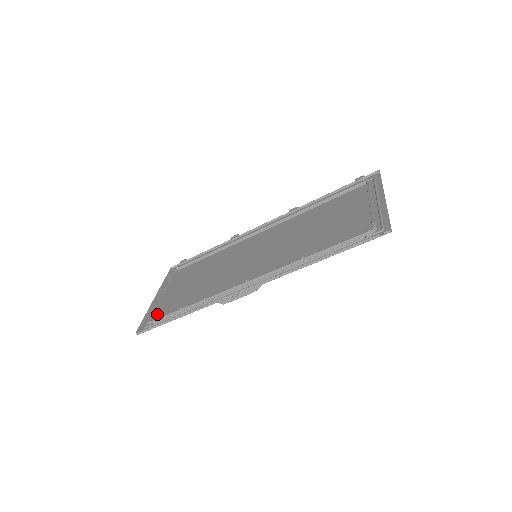
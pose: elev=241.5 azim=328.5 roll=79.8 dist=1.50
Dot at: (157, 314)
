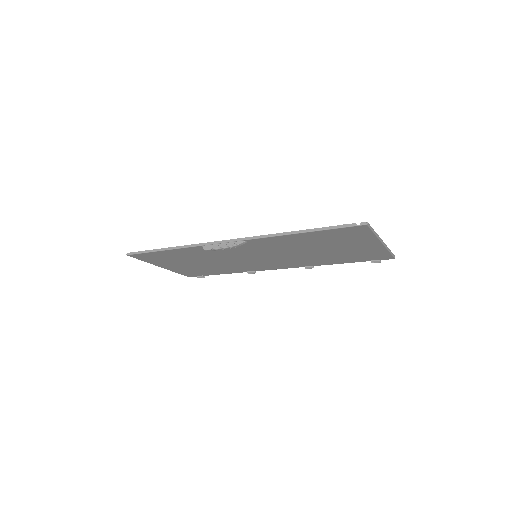
Dot at: (152, 258)
